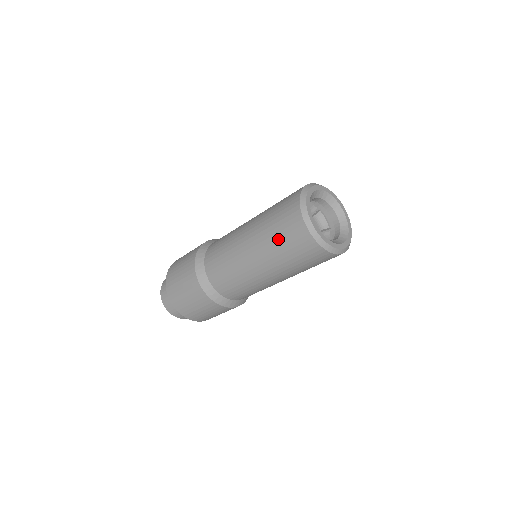
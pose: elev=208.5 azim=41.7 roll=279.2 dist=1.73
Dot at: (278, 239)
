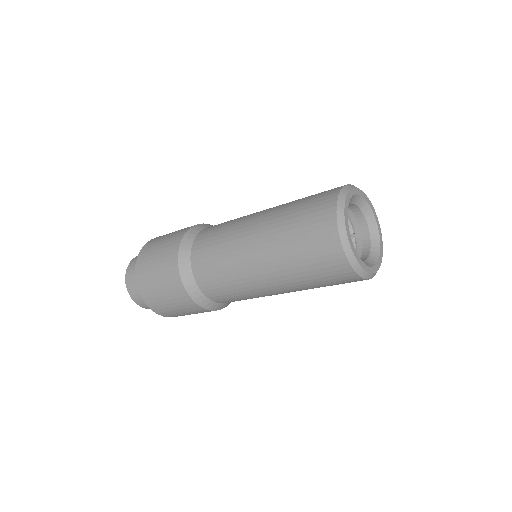
Dot at: (302, 261)
